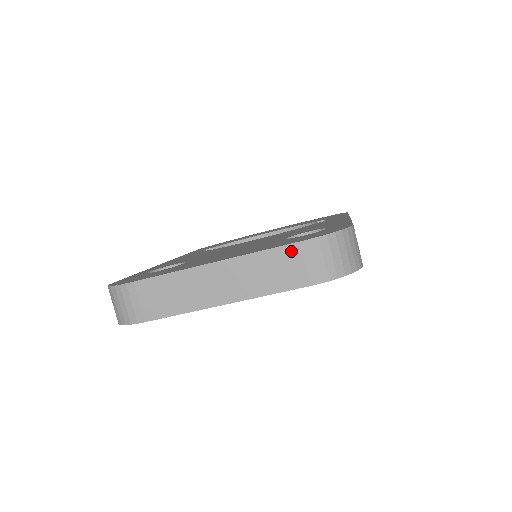
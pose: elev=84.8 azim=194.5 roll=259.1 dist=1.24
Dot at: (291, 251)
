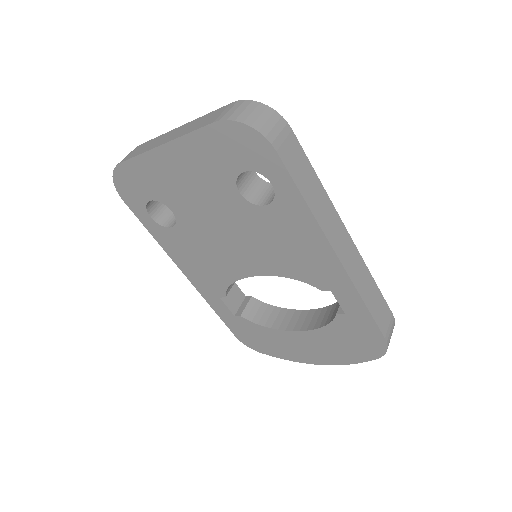
Dot at: (223, 108)
